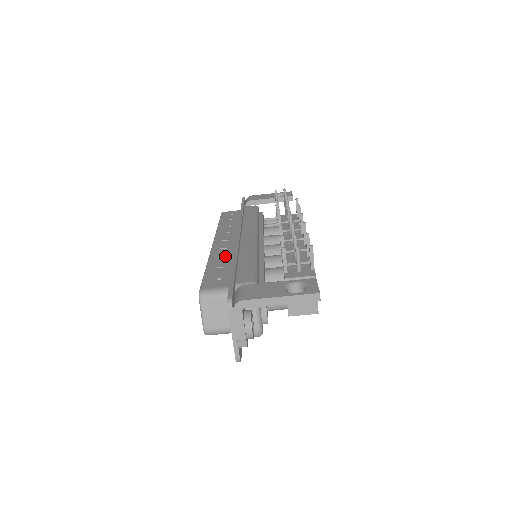
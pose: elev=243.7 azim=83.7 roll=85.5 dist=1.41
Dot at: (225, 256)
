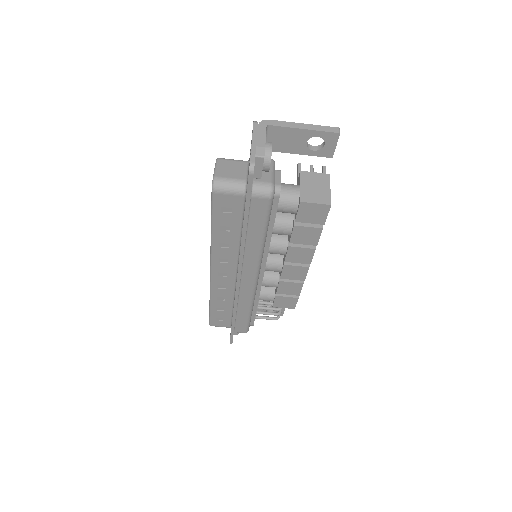
Dot at: occluded
